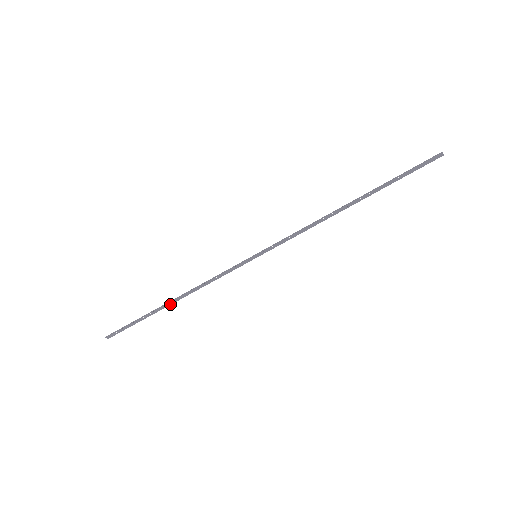
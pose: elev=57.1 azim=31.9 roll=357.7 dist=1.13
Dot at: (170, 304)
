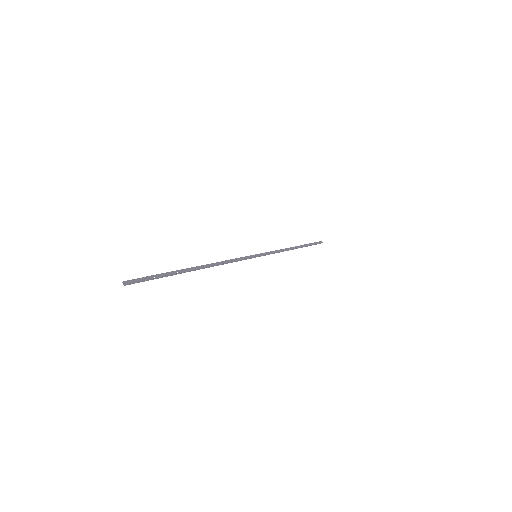
Dot at: (197, 269)
